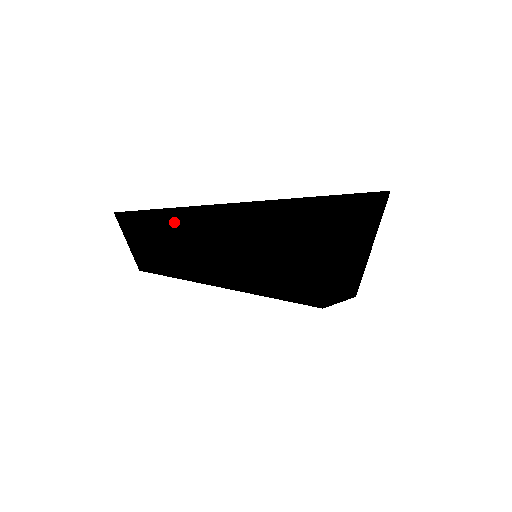
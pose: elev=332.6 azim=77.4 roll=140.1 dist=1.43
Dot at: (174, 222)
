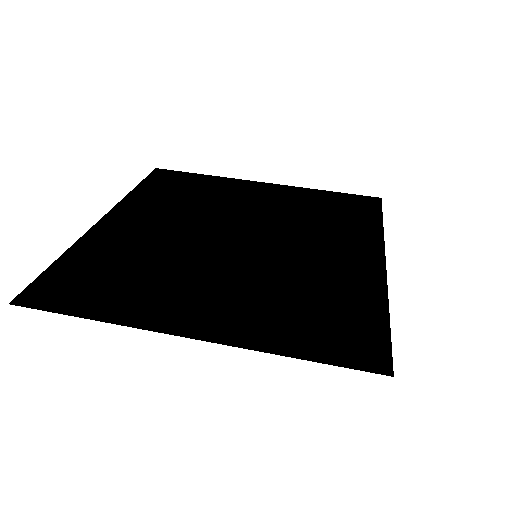
Dot at: occluded
